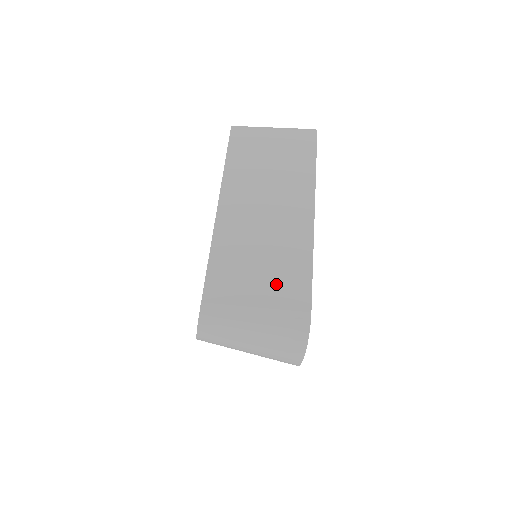
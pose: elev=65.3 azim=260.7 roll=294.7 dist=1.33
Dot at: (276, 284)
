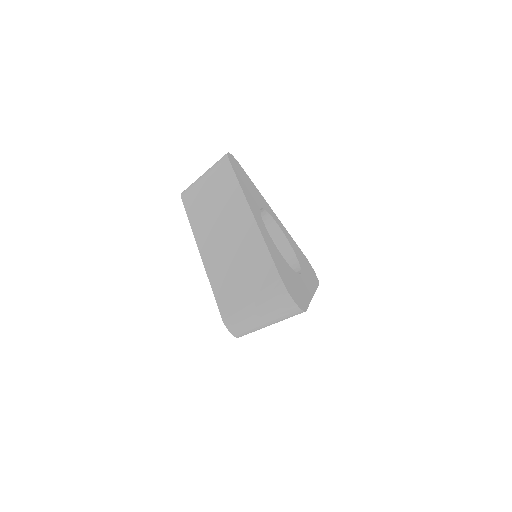
Dot at: (253, 276)
